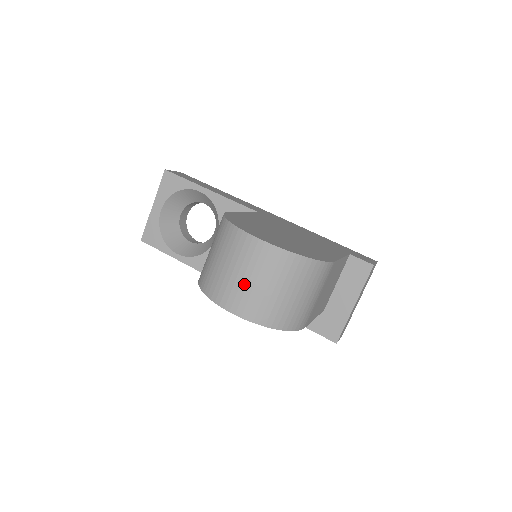
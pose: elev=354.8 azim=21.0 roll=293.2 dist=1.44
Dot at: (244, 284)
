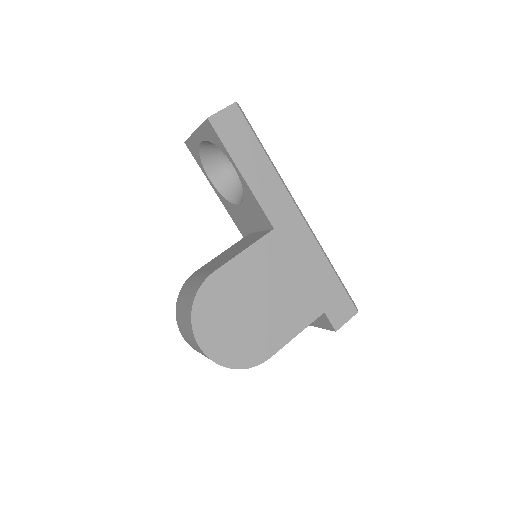
Dot at: (191, 344)
